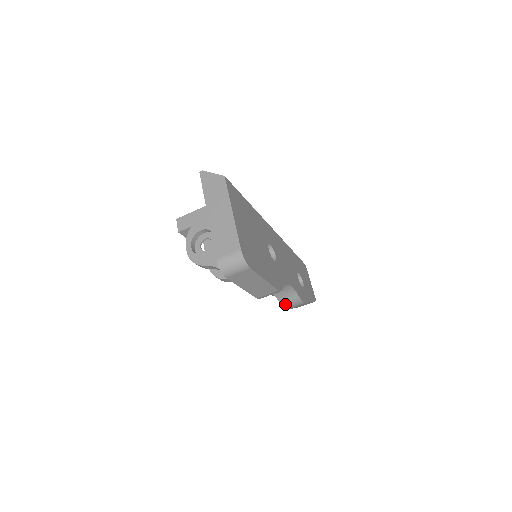
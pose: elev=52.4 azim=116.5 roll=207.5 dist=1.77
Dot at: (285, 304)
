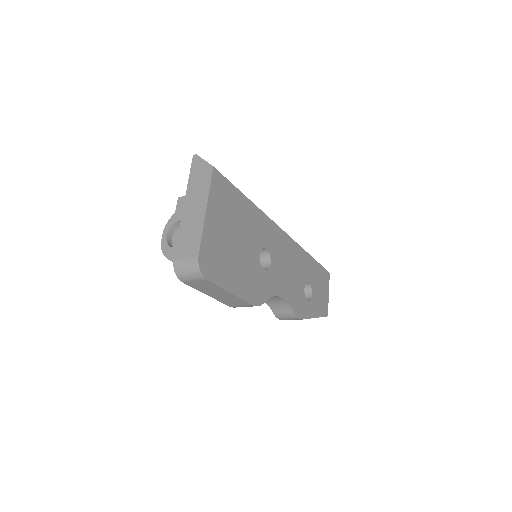
Dot at: (278, 315)
